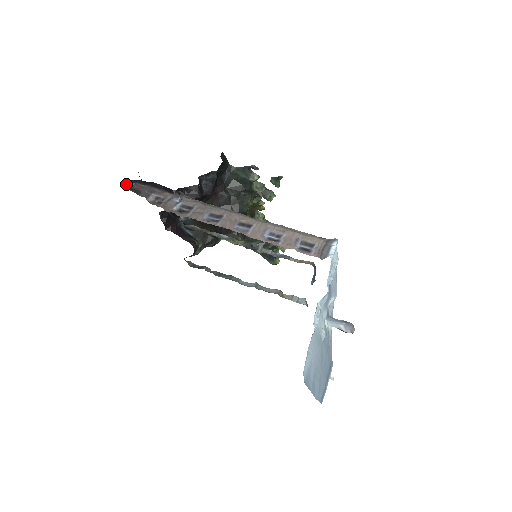
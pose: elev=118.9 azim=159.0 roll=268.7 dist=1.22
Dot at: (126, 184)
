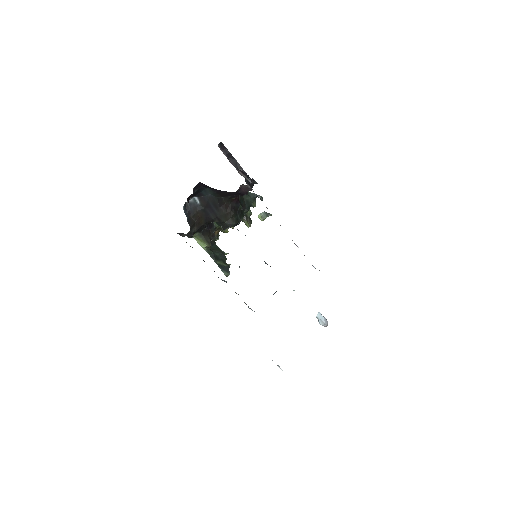
Dot at: (218, 144)
